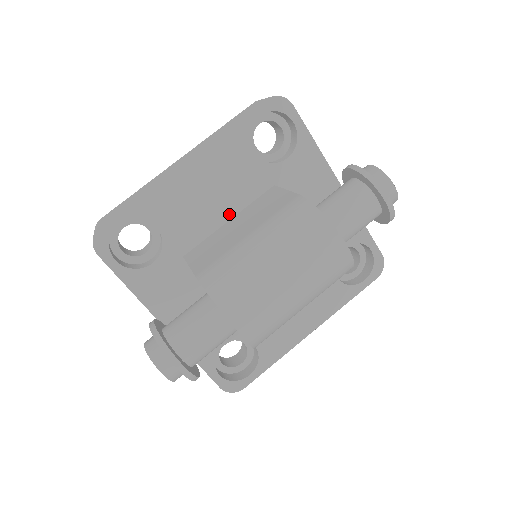
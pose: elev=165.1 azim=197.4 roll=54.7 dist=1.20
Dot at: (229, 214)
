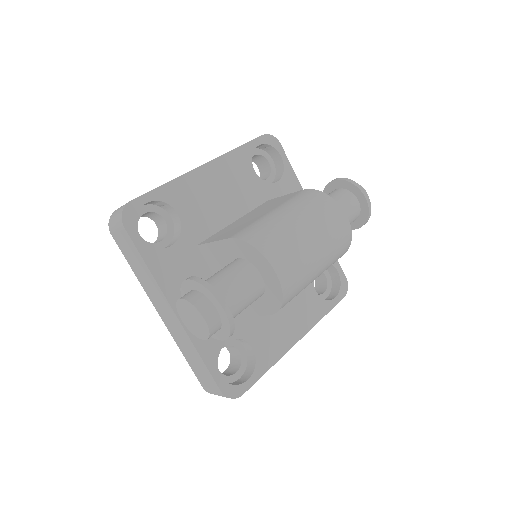
Dot at: (235, 216)
